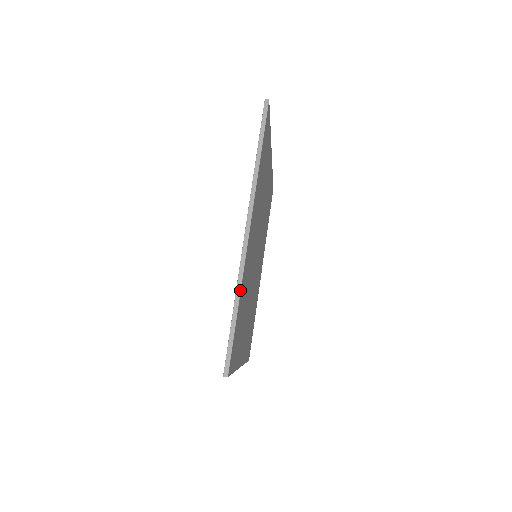
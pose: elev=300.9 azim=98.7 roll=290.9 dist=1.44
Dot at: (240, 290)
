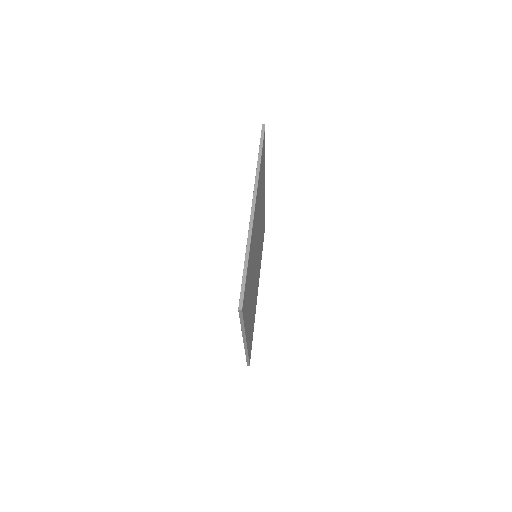
Dot at: (249, 247)
